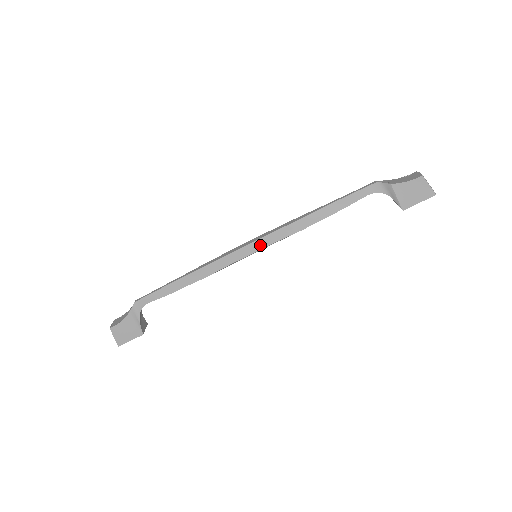
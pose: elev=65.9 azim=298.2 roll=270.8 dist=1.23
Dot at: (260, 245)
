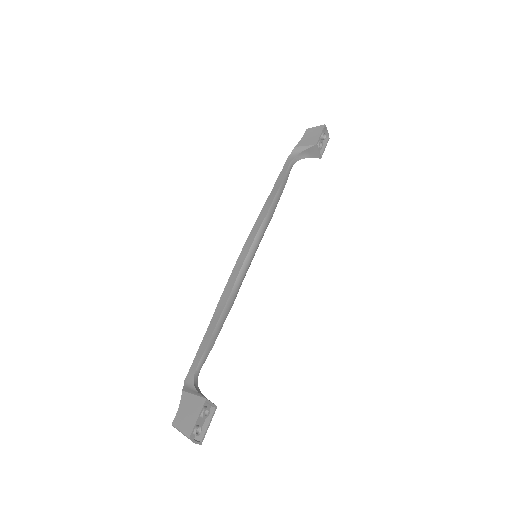
Dot at: (249, 244)
